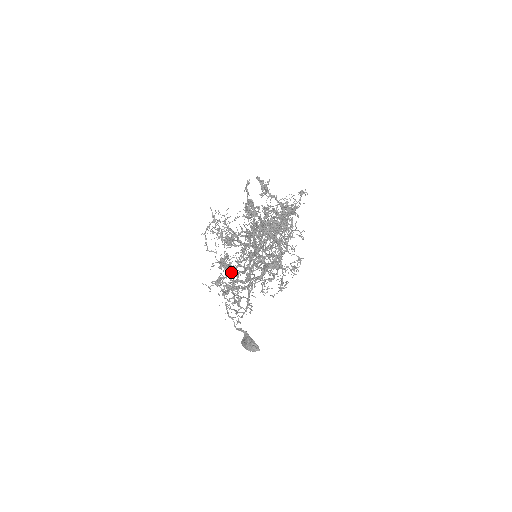
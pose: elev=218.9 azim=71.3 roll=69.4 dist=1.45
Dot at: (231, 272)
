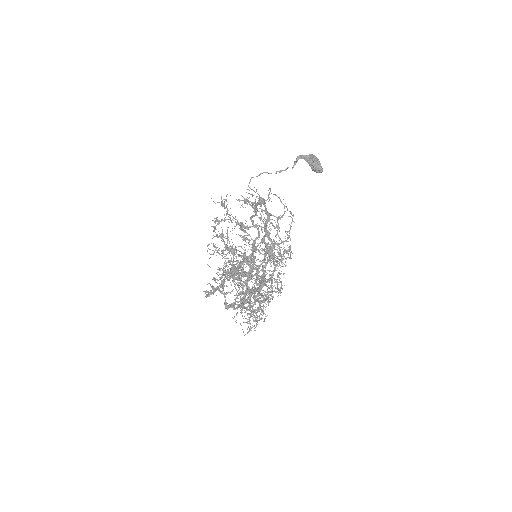
Dot at: (265, 301)
